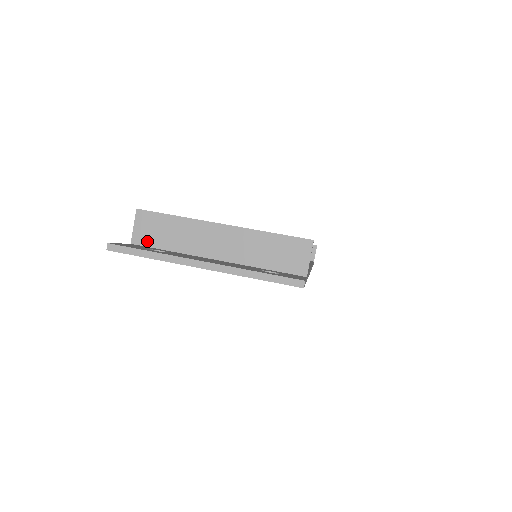
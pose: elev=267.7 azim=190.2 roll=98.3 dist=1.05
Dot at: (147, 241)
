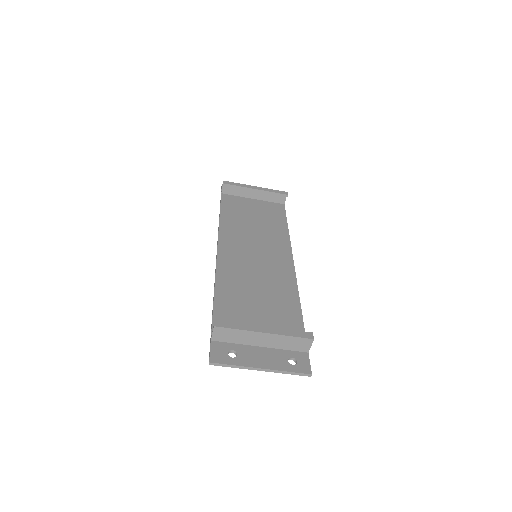
Dot at: (221, 339)
